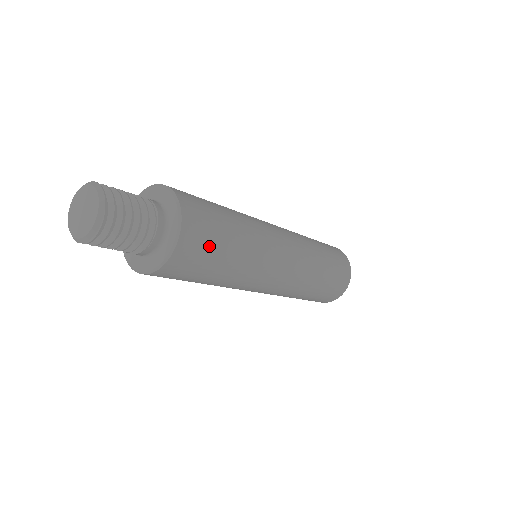
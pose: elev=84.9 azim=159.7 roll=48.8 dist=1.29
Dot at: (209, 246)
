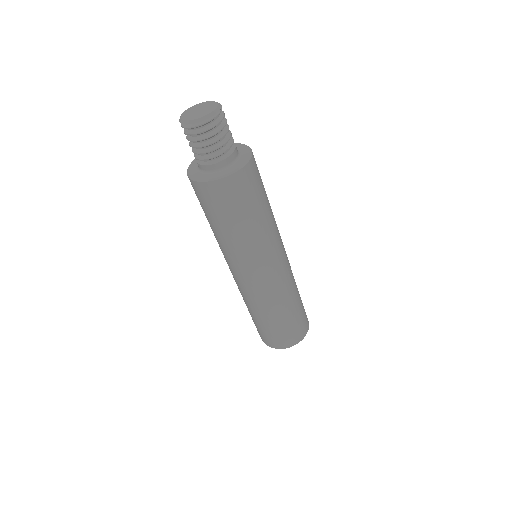
Dot at: (260, 176)
